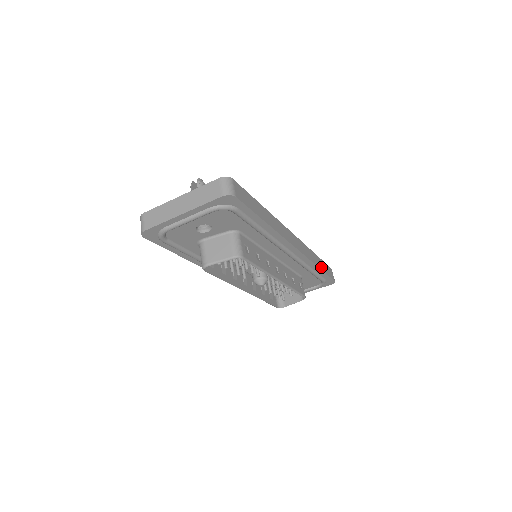
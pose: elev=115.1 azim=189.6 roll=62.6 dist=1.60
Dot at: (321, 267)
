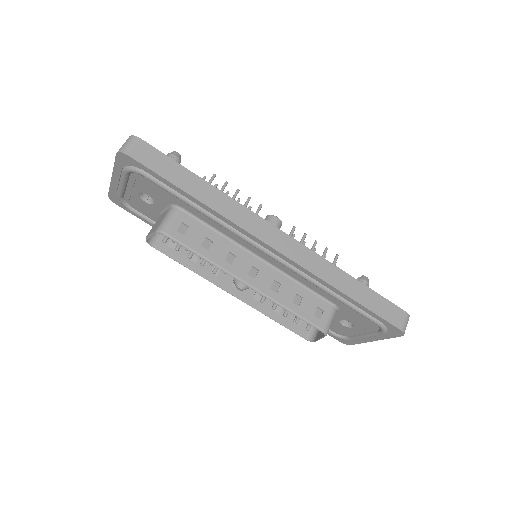
Dot at: (355, 296)
